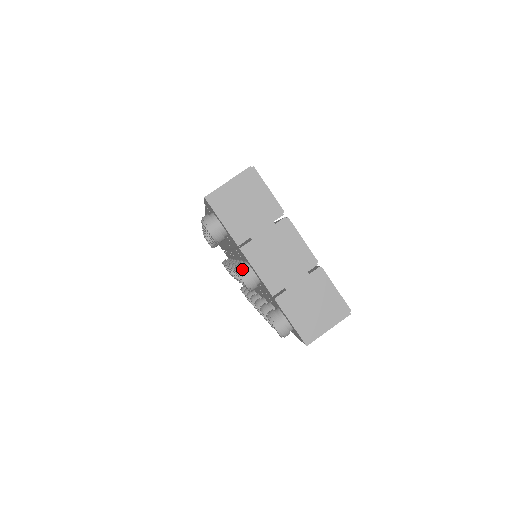
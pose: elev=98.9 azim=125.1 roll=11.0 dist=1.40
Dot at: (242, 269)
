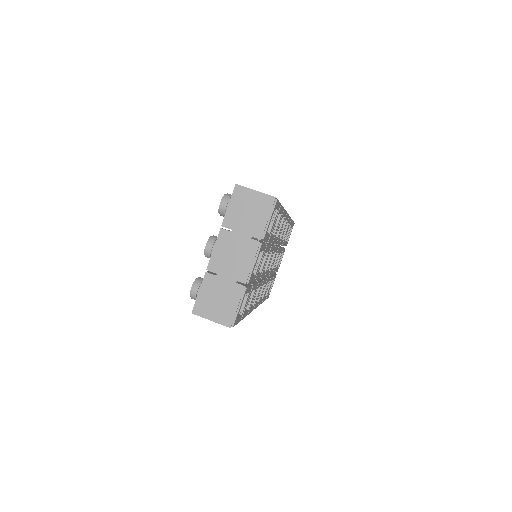
Dot at: (213, 240)
